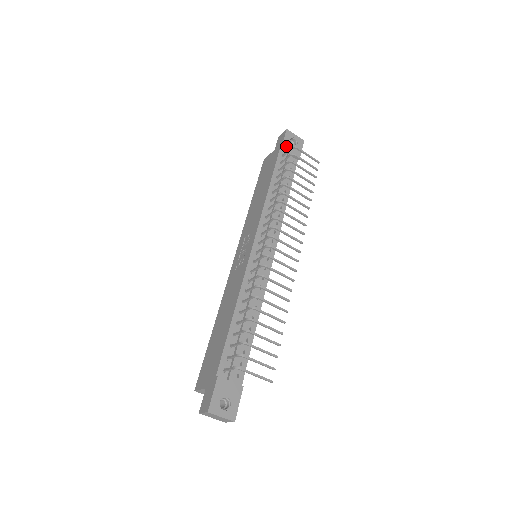
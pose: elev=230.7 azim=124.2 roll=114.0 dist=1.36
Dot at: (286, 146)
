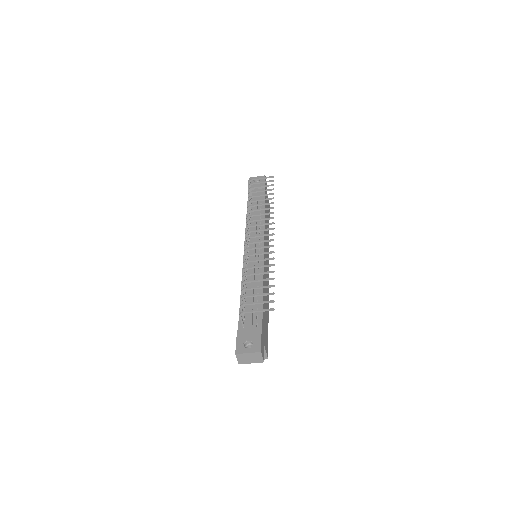
Dot at: (251, 186)
